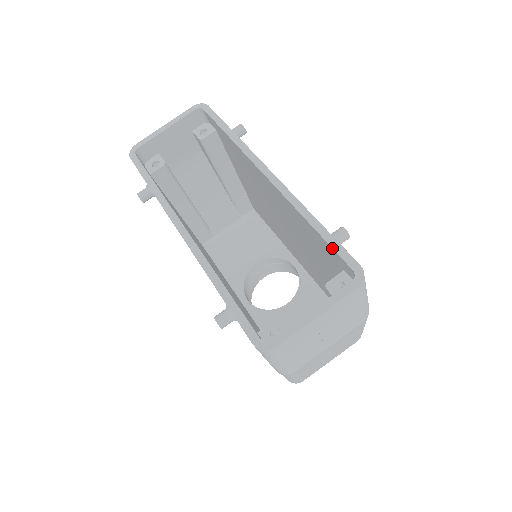
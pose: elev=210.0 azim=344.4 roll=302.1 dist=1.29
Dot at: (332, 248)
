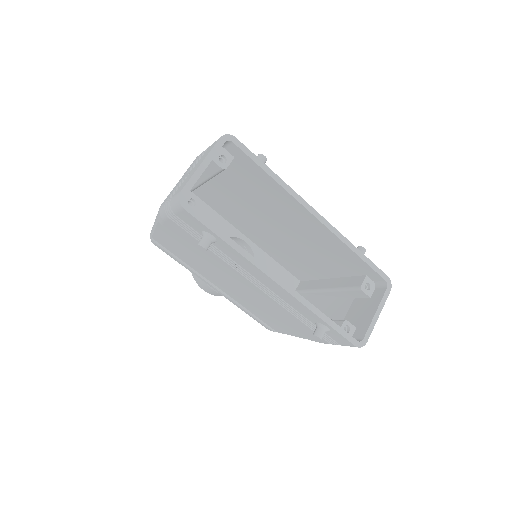
Dot at: (372, 269)
